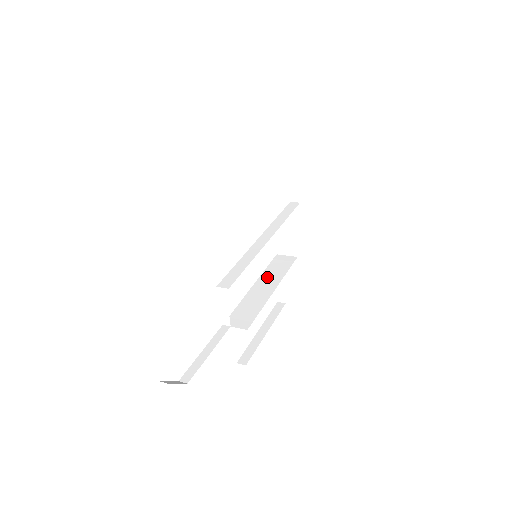
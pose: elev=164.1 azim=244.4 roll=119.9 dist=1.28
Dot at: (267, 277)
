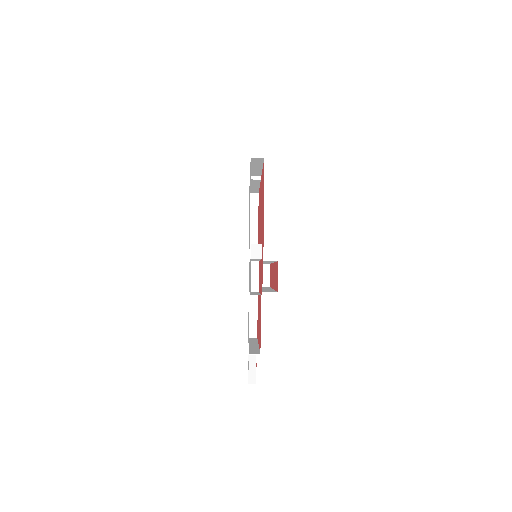
Dot at: occluded
